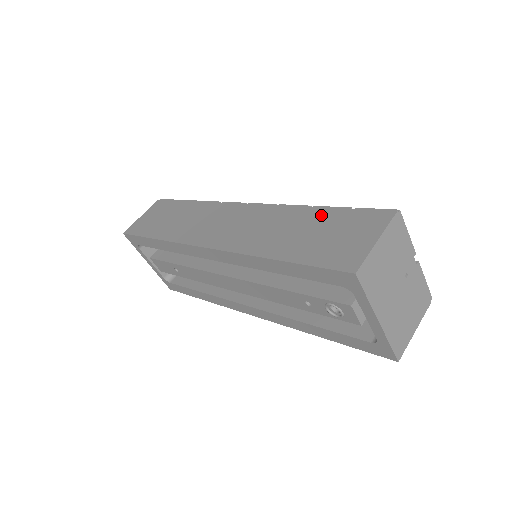
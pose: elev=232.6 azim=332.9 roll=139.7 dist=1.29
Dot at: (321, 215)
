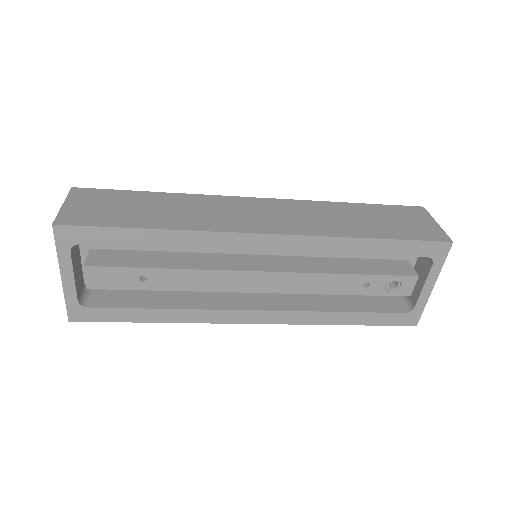
Dot at: (366, 208)
